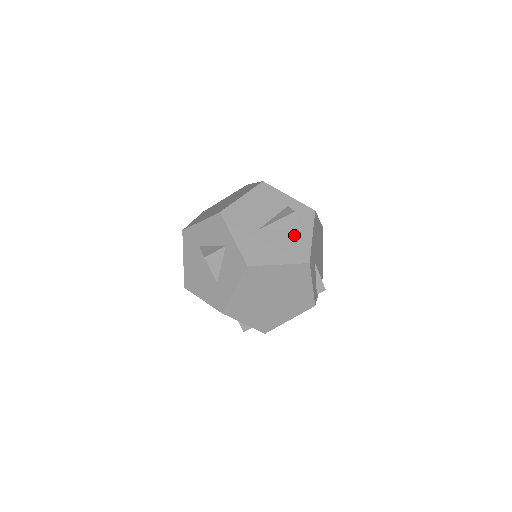
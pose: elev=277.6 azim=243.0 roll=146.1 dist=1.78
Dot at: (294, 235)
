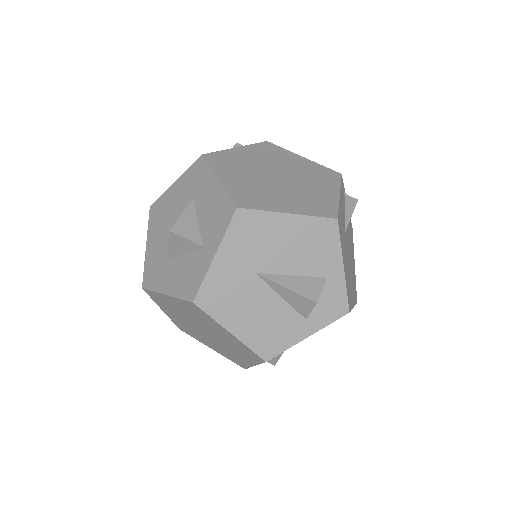
Dot at: (289, 317)
